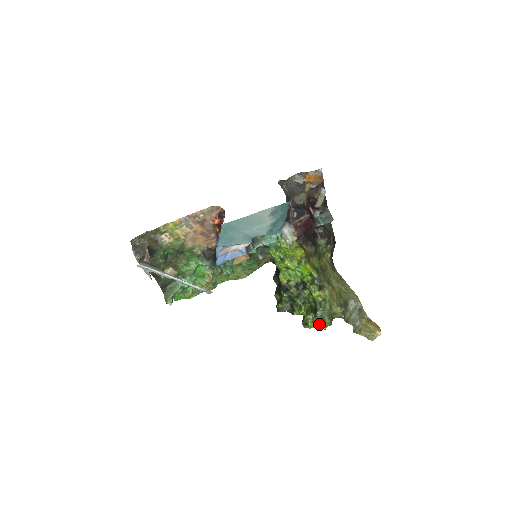
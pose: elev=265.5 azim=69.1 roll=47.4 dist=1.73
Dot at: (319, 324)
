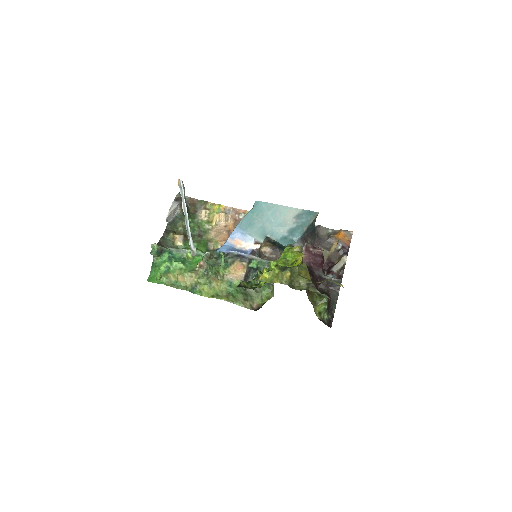
Dot at: (277, 268)
